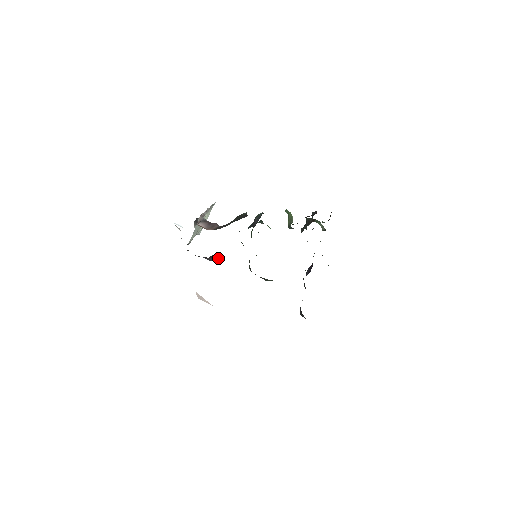
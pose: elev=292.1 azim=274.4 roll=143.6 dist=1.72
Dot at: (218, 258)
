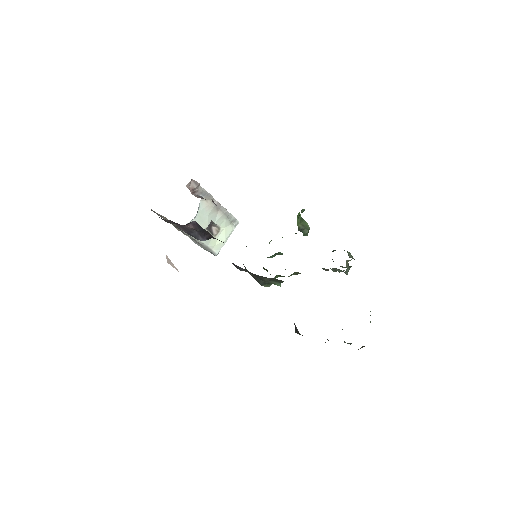
Dot at: (202, 228)
